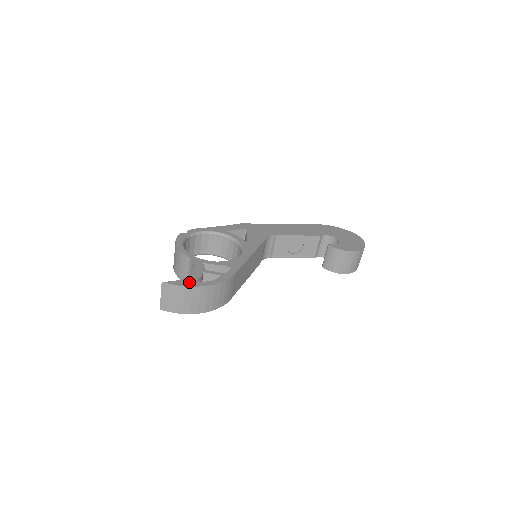
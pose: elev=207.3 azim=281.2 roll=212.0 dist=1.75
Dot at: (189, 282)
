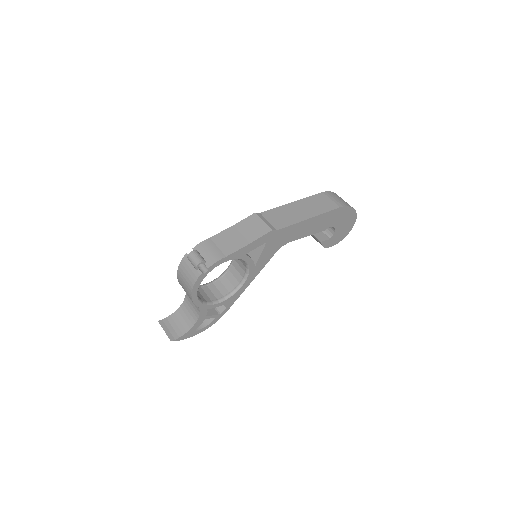
Dot at: (191, 334)
